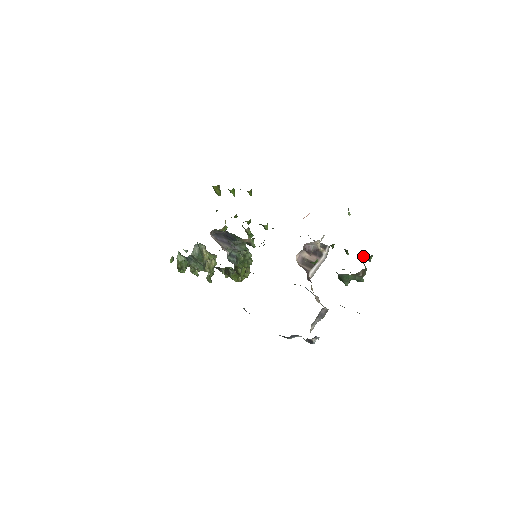
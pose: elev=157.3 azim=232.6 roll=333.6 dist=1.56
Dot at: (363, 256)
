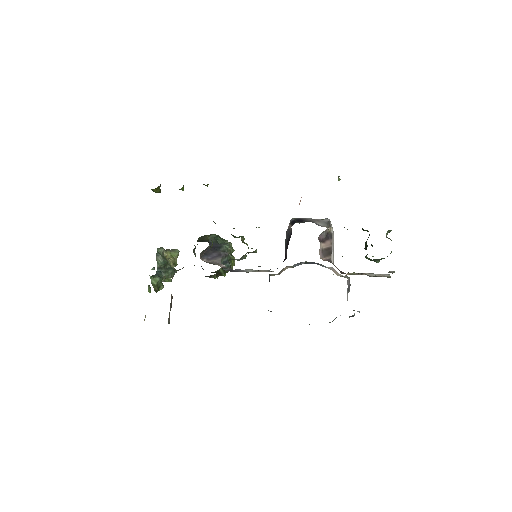
Dot at: occluded
